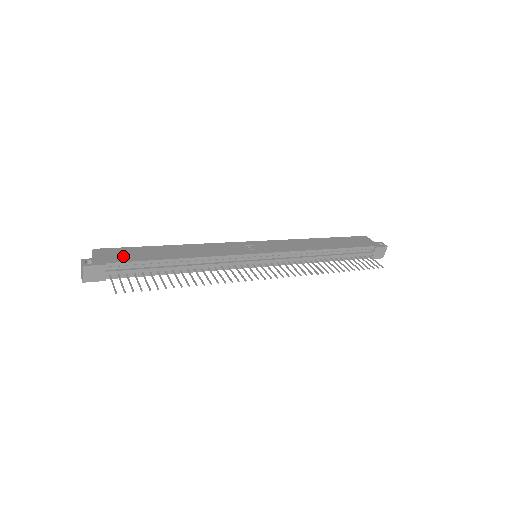
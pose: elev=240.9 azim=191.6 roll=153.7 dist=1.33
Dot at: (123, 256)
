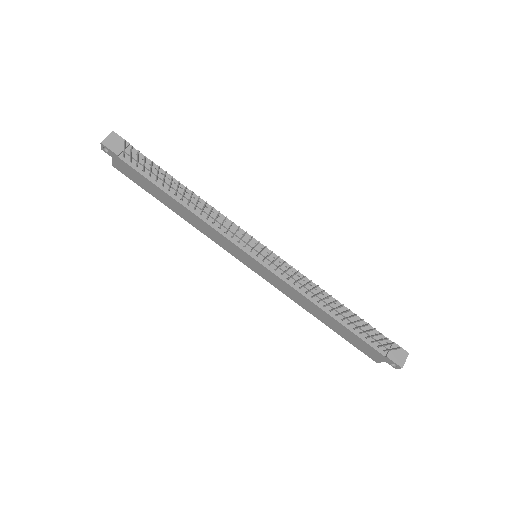
Dot at: occluded
